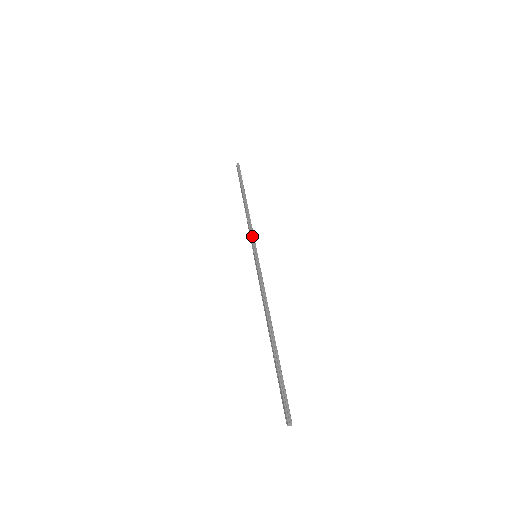
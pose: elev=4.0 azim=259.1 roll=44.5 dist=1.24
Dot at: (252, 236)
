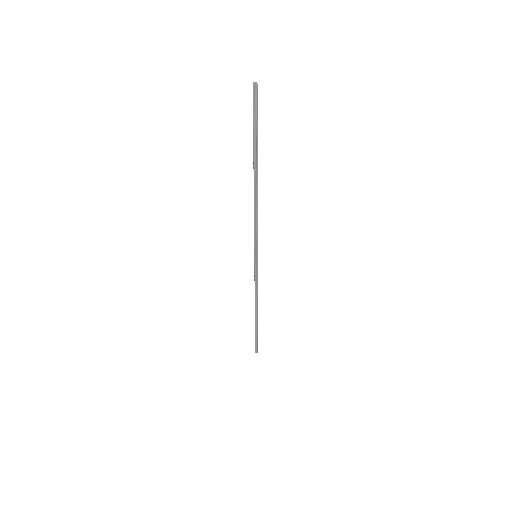
Dot at: (255, 236)
